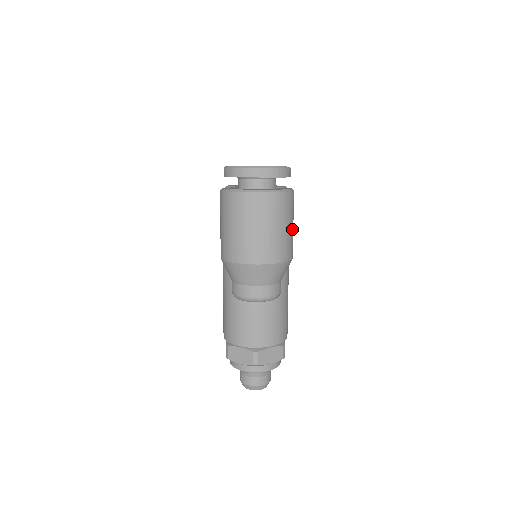
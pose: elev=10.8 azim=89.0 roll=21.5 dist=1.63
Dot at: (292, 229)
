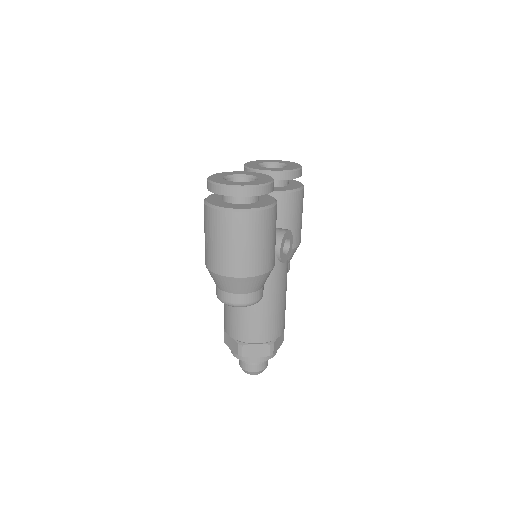
Dot at: (266, 245)
